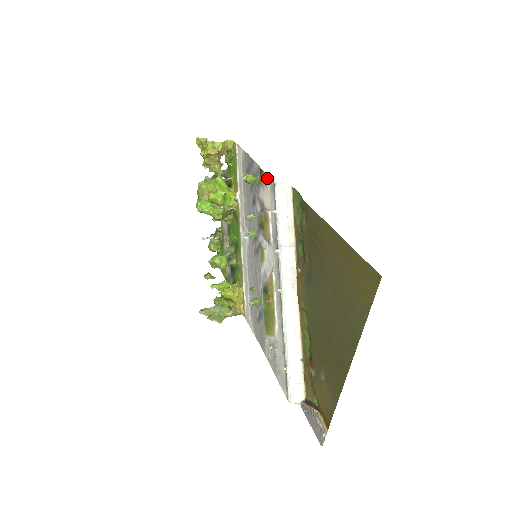
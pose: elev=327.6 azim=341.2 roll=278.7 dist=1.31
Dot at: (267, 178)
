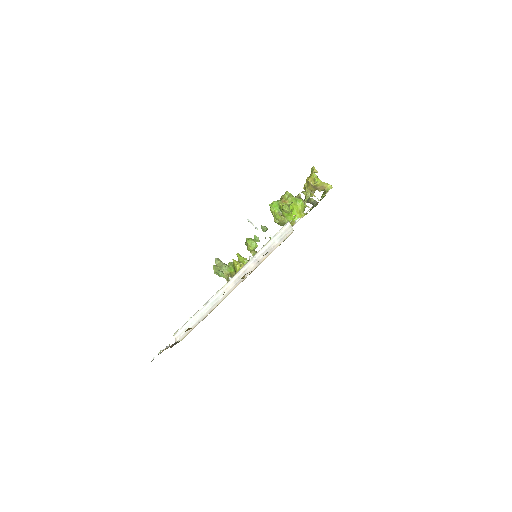
Dot at: occluded
